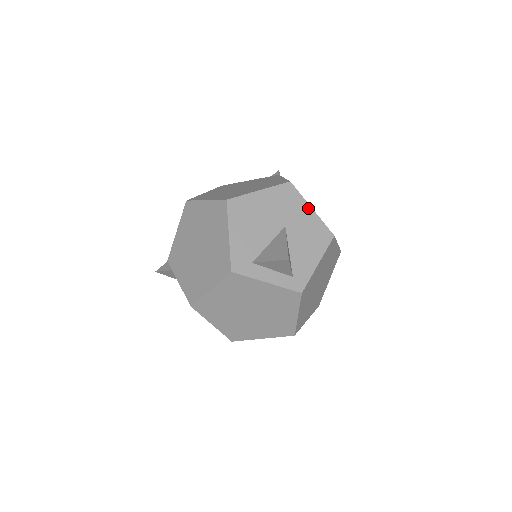
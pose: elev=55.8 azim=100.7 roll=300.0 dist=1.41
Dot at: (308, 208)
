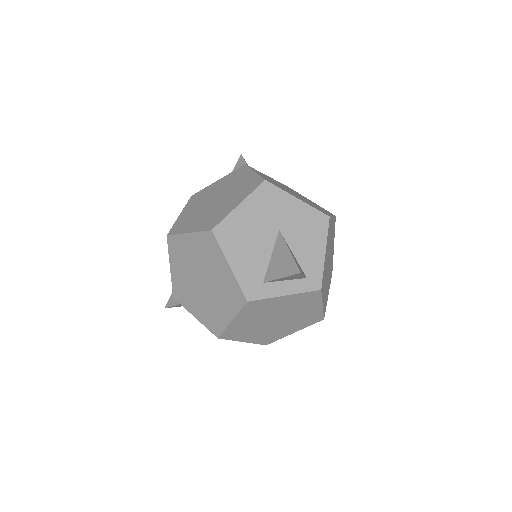
Dot at: (294, 200)
